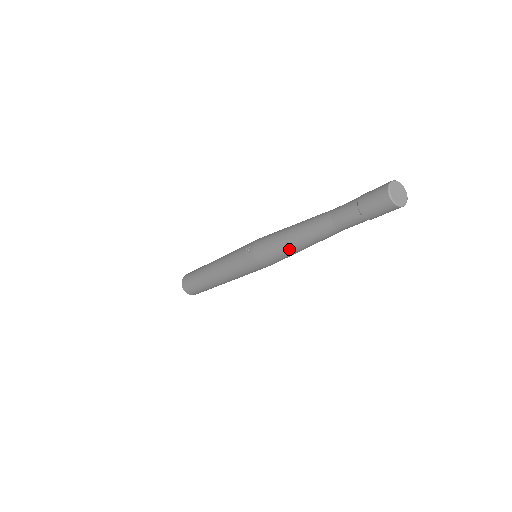
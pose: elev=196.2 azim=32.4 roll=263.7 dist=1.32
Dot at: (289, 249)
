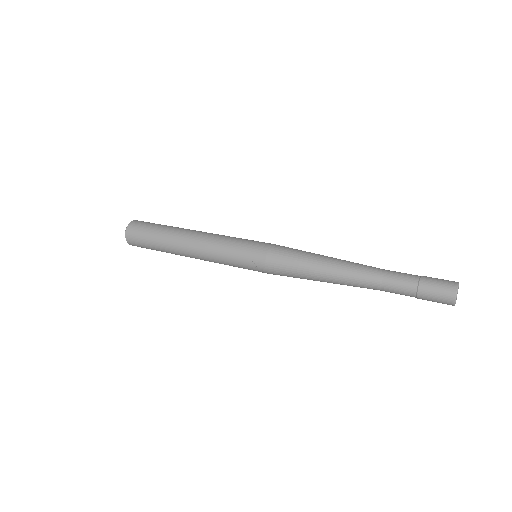
Dot at: occluded
